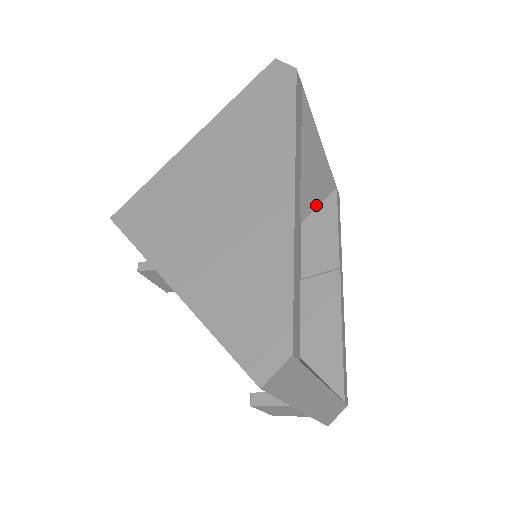
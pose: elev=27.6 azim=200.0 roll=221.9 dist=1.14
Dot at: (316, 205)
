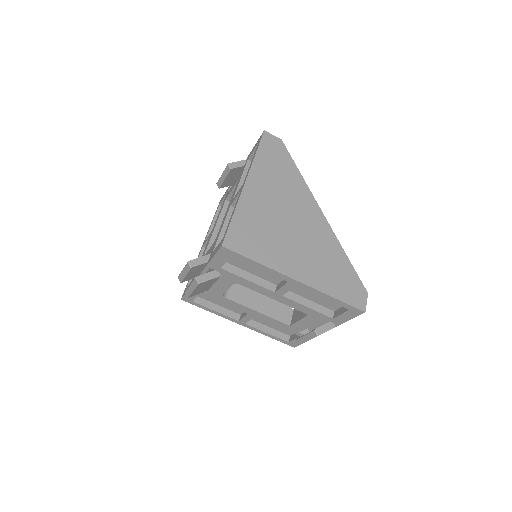
Dot at: occluded
